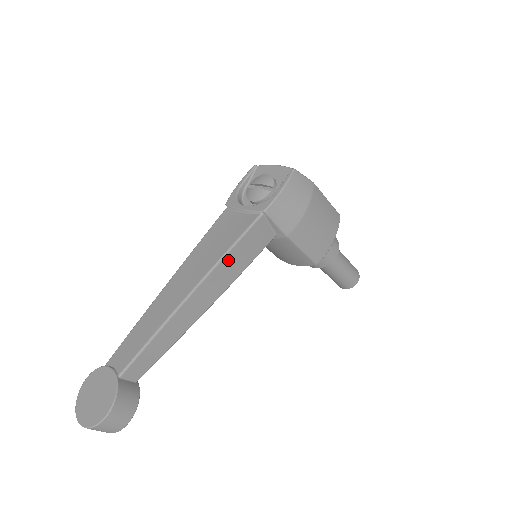
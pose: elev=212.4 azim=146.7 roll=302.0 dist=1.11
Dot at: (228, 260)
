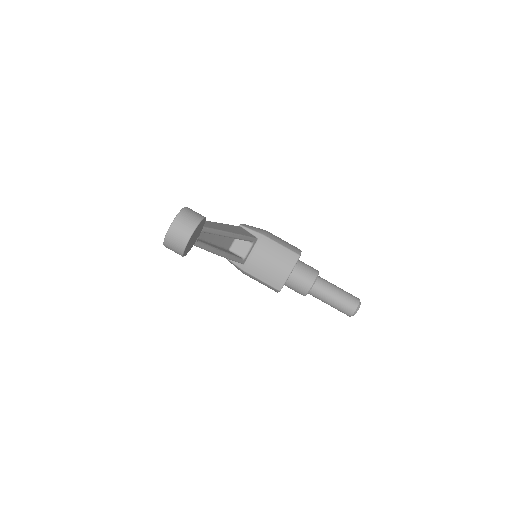
Dot at: occluded
